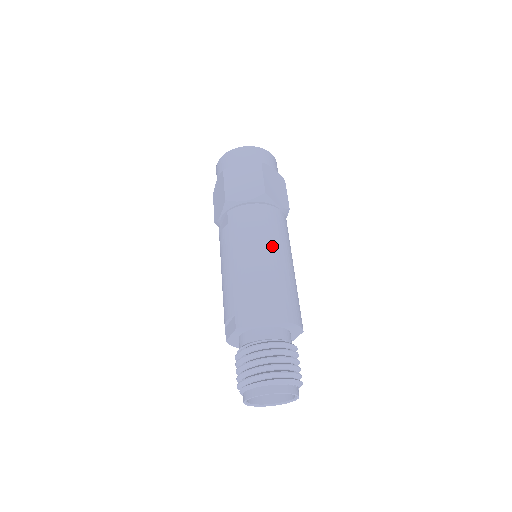
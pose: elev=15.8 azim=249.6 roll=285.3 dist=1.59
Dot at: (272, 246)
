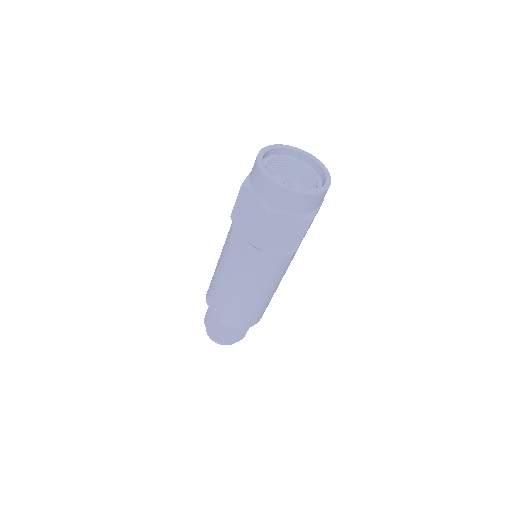
Dot at: (274, 286)
